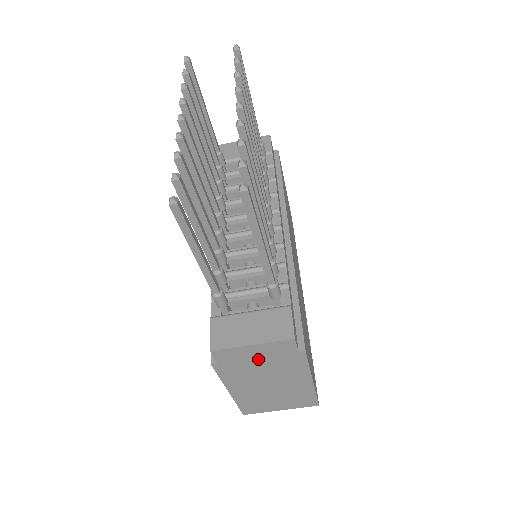
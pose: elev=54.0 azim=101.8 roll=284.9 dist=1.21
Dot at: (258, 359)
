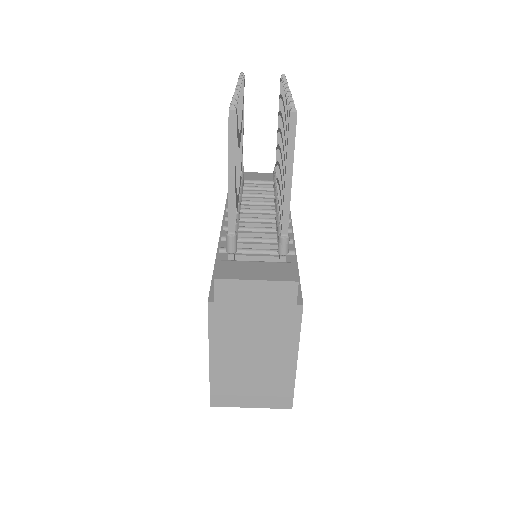
Dot at: (255, 306)
